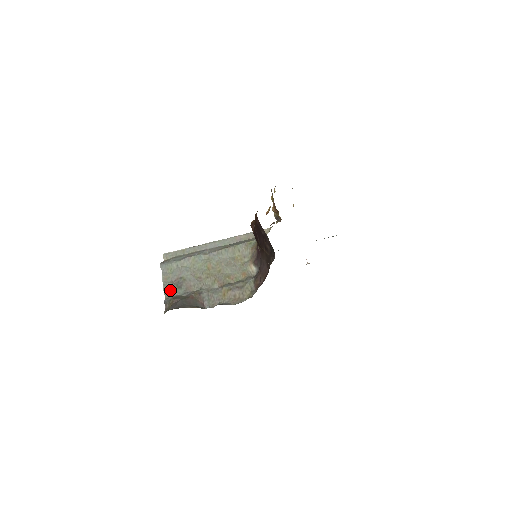
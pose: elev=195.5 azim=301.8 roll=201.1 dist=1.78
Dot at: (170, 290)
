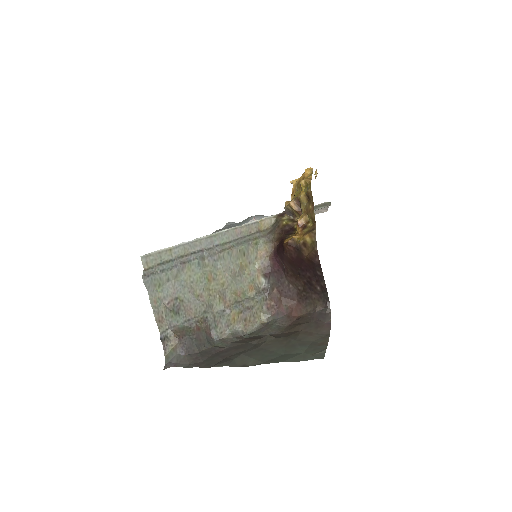
Dot at: (164, 318)
